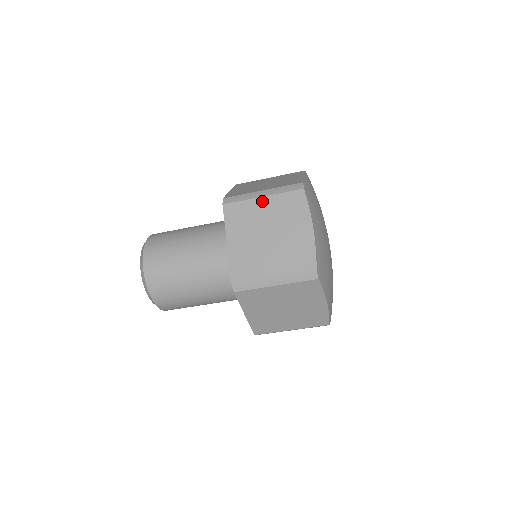
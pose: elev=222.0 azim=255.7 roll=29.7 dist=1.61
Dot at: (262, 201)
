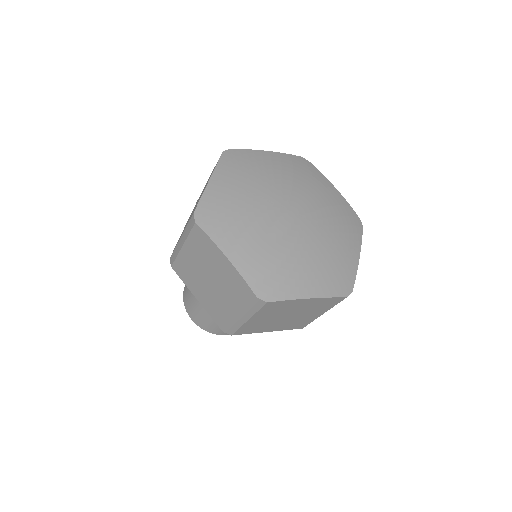
Dot at: (185, 251)
